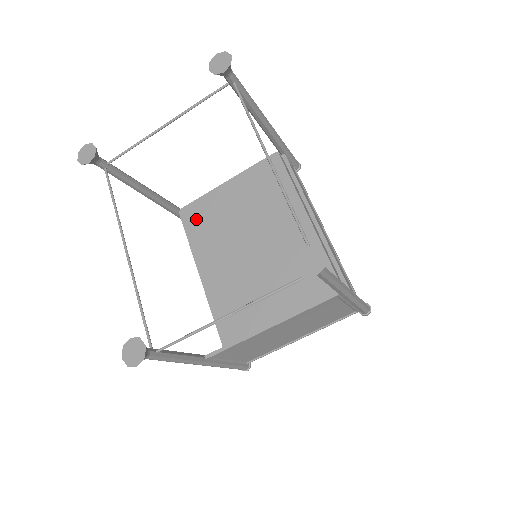
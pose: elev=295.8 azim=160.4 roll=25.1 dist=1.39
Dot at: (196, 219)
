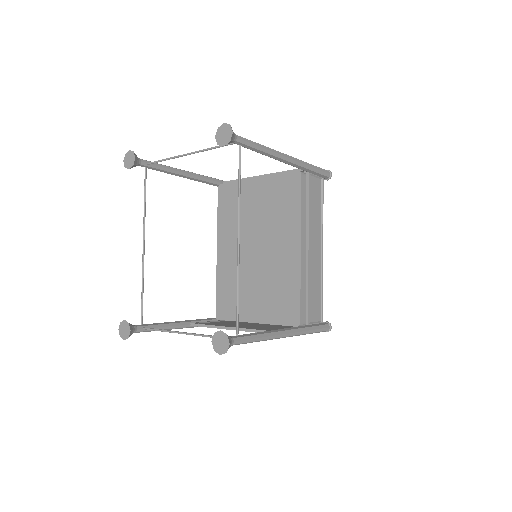
Dot at: (227, 200)
